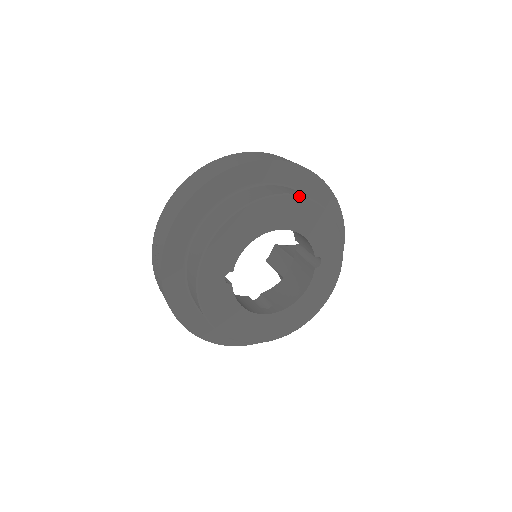
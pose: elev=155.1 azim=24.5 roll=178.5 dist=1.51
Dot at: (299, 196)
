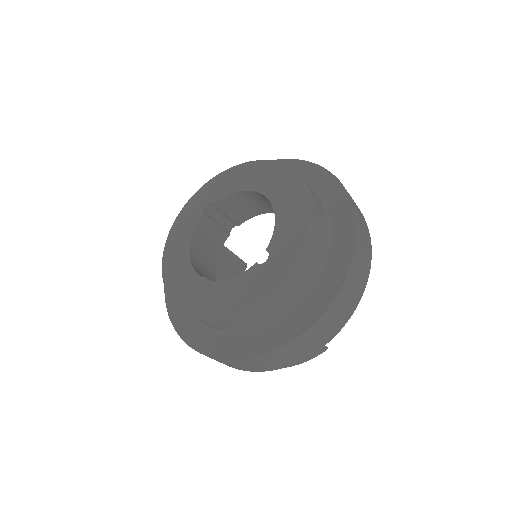
Dot at: (302, 179)
